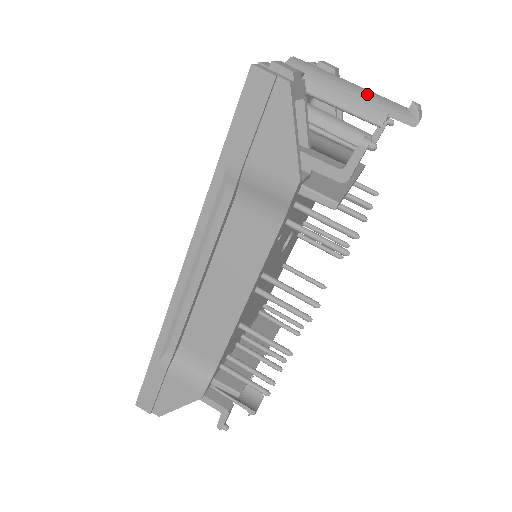
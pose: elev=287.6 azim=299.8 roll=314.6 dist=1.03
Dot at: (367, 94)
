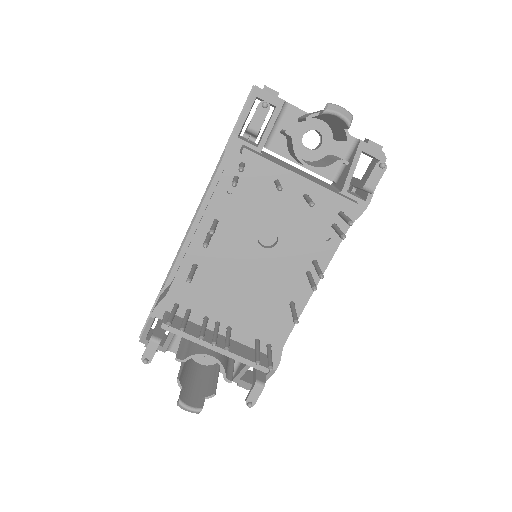
Dot at: occluded
